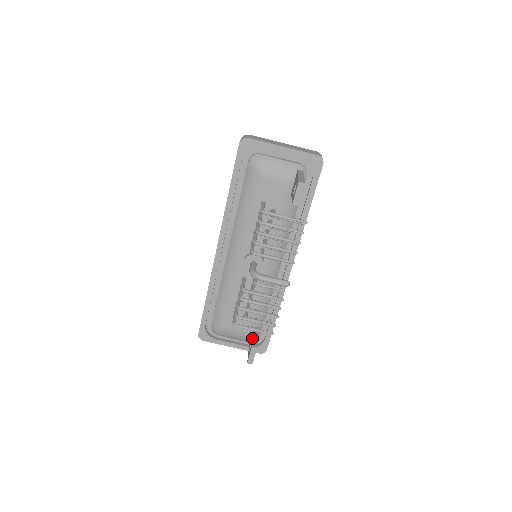
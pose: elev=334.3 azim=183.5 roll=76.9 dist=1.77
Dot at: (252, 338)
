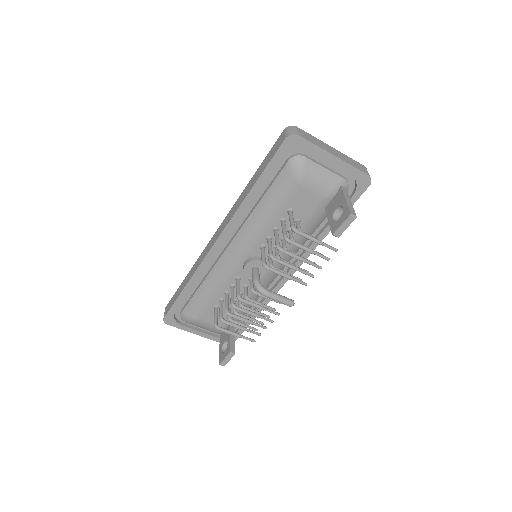
Dot at: (229, 339)
